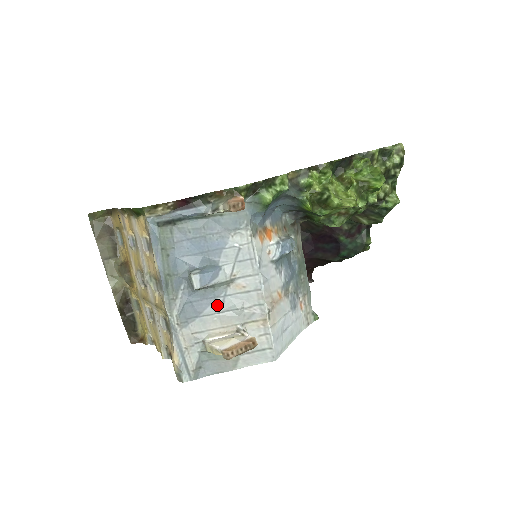
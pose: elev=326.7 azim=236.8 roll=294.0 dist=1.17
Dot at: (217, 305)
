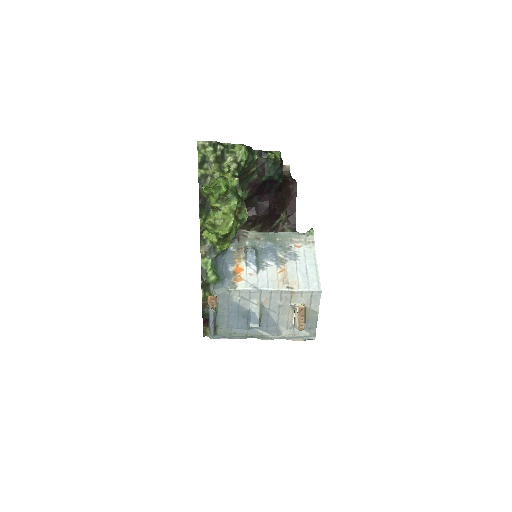
Dot at: (273, 314)
